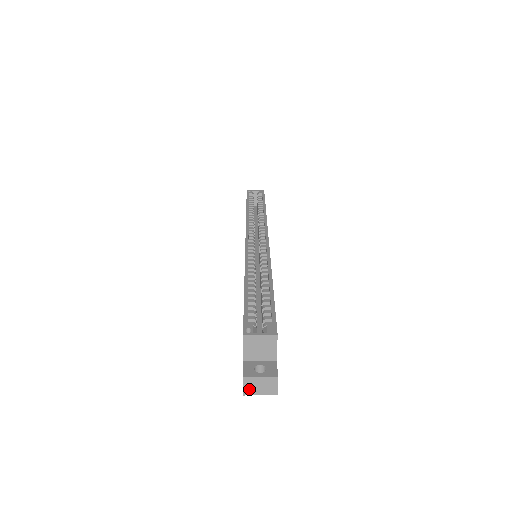
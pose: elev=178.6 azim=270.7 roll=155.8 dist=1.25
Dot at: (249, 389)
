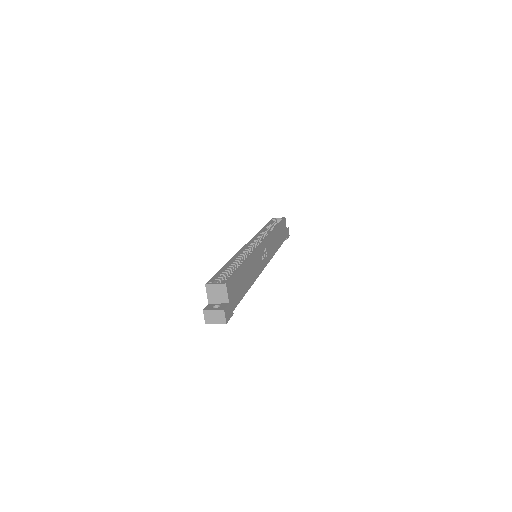
Dot at: (208, 319)
